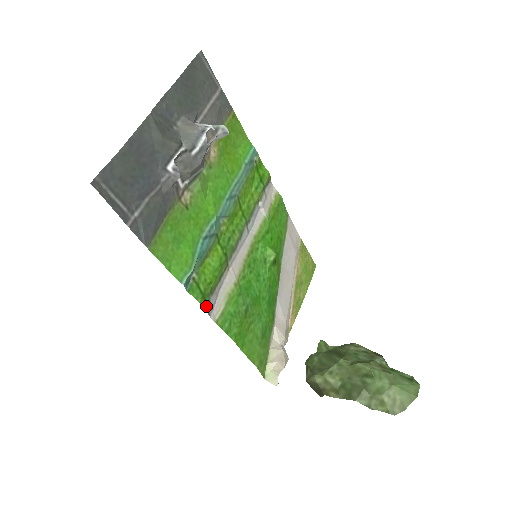
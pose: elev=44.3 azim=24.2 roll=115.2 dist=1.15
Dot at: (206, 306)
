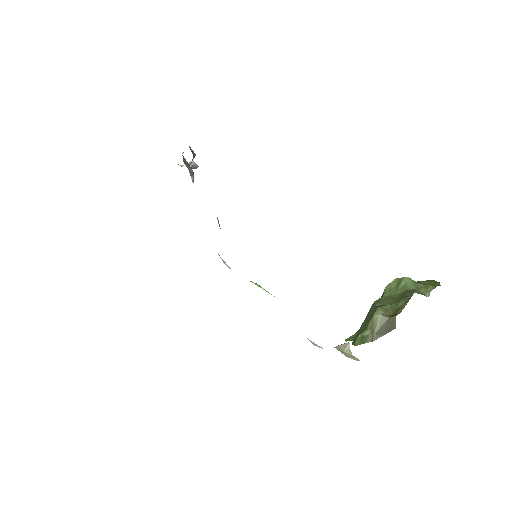
Dot at: occluded
